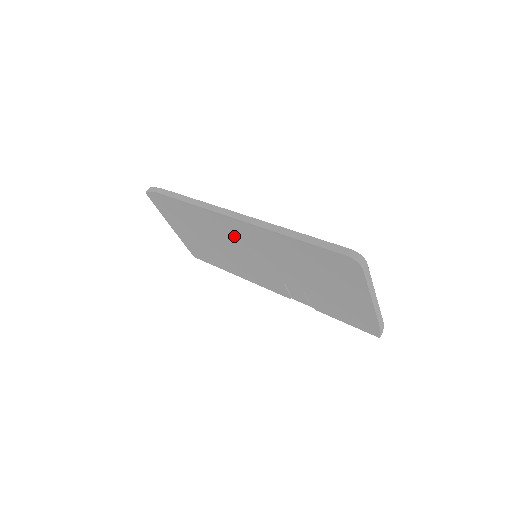
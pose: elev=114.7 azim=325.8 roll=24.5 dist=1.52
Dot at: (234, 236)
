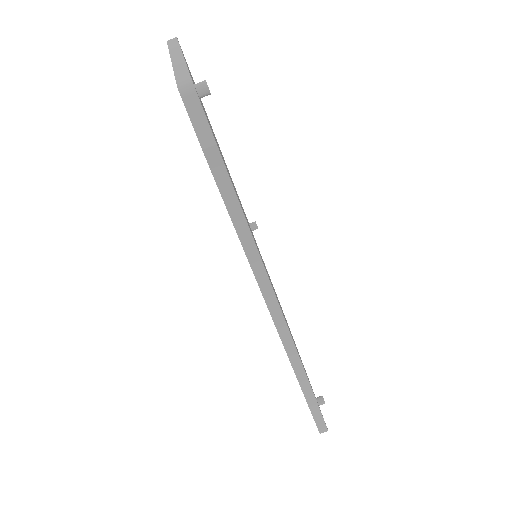
Dot at: occluded
